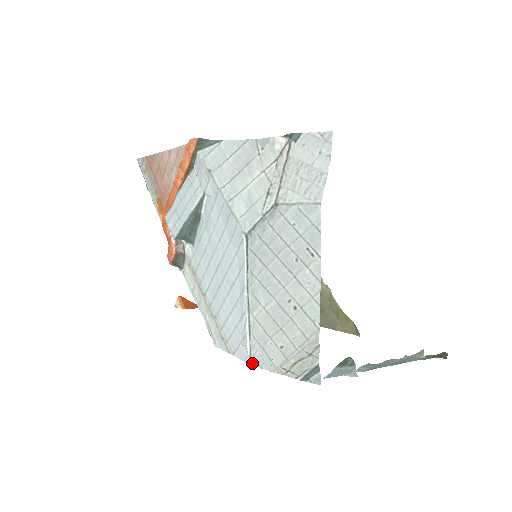
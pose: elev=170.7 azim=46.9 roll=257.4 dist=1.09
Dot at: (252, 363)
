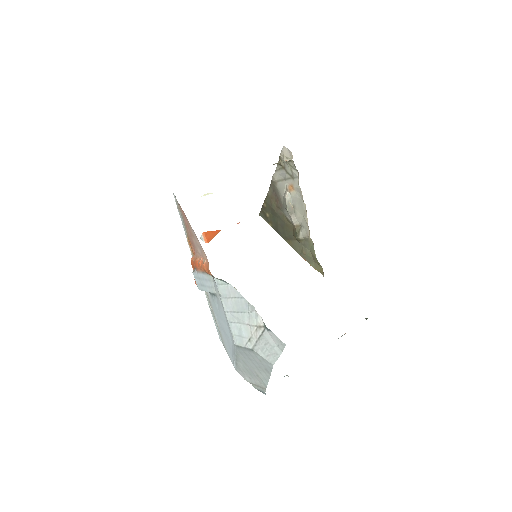
Dot at: (236, 370)
